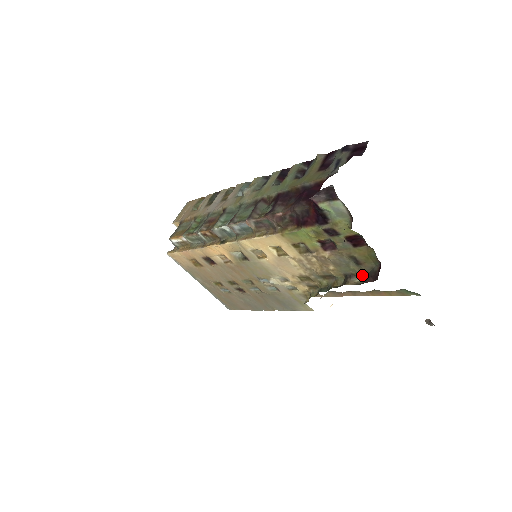
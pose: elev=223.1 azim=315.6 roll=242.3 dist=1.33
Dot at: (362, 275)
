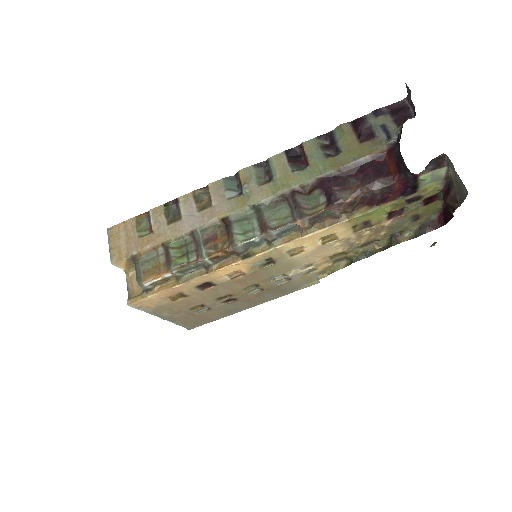
Dot at: (413, 228)
